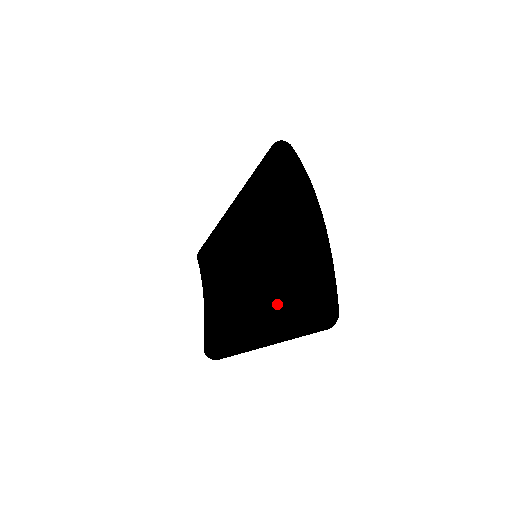
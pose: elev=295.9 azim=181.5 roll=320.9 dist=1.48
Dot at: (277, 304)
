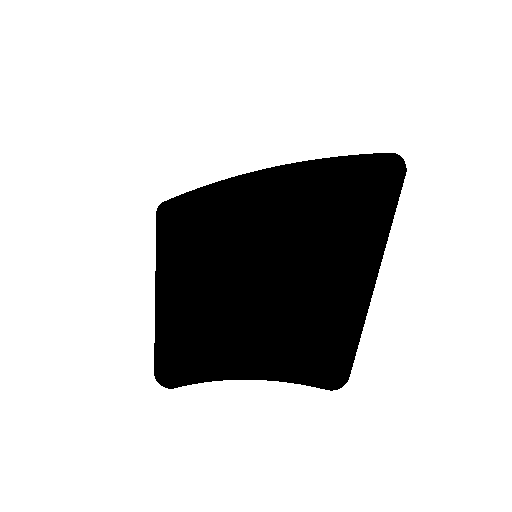
Dot at: (348, 207)
